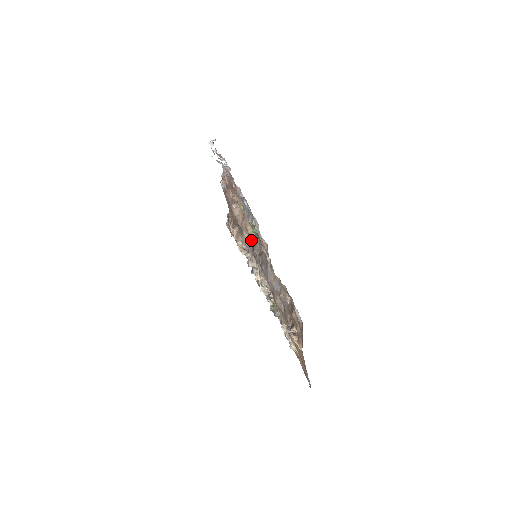
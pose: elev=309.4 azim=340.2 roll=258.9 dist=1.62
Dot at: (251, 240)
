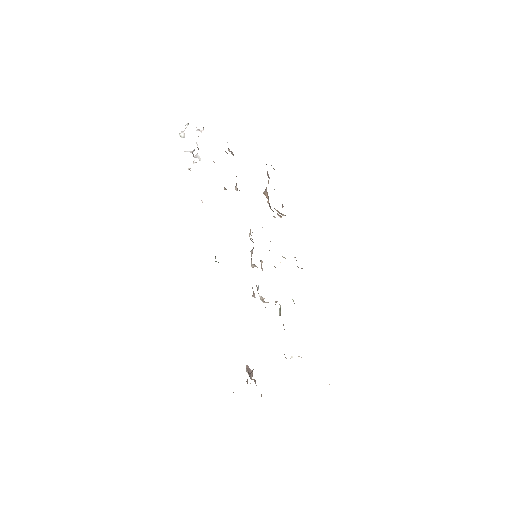
Dot at: occluded
